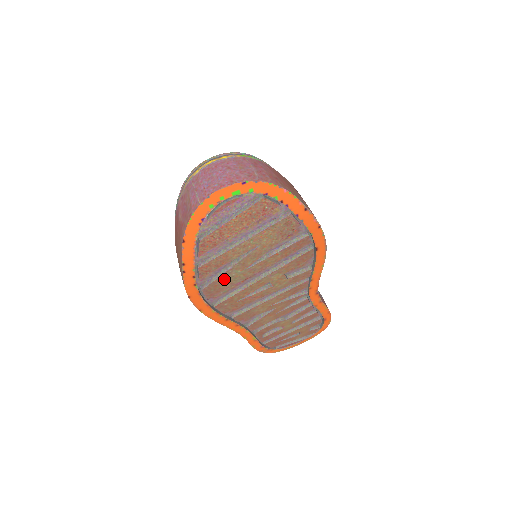
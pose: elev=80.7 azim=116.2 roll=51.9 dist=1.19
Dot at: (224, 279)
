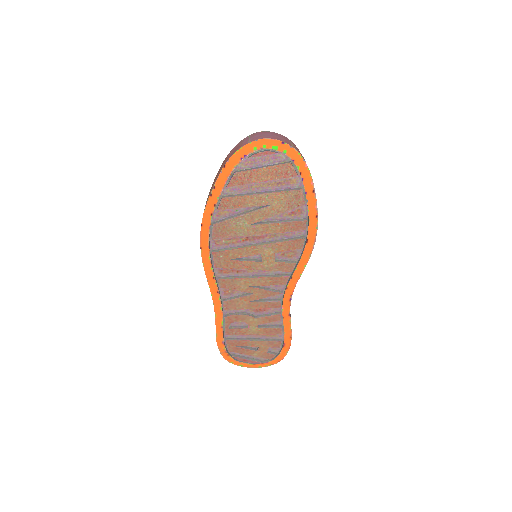
Dot at: (233, 224)
